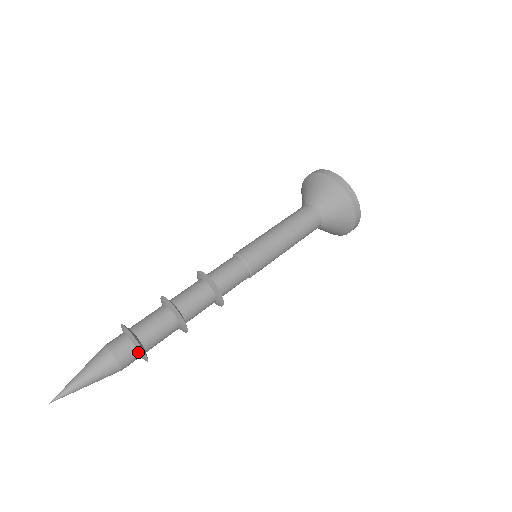
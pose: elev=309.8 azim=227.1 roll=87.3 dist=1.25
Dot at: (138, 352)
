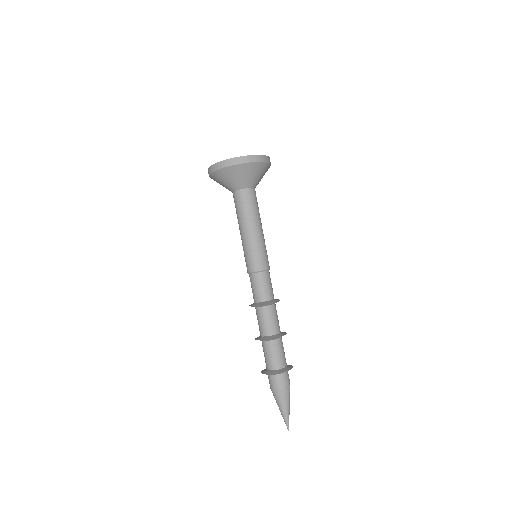
Dot at: occluded
